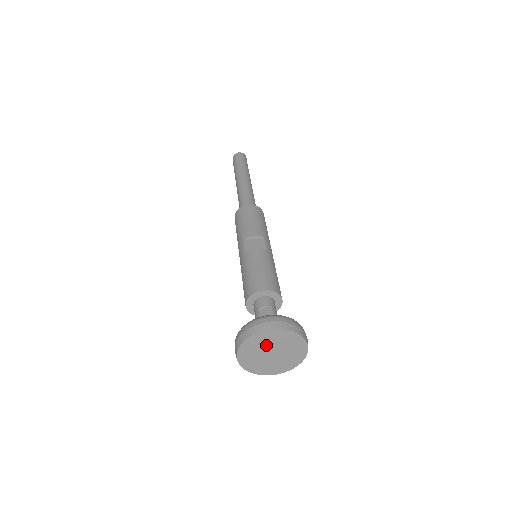
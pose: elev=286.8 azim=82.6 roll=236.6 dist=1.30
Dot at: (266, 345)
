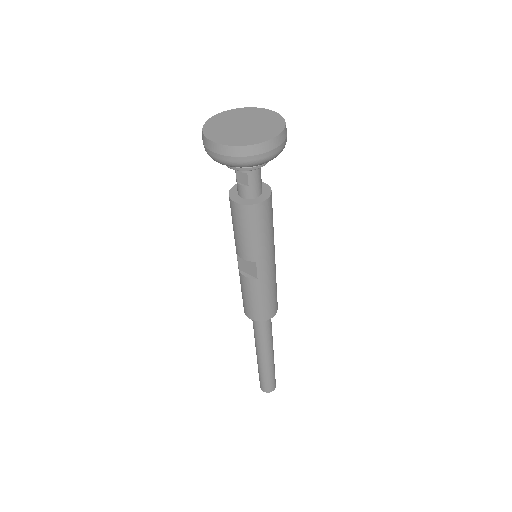
Dot at: (248, 118)
